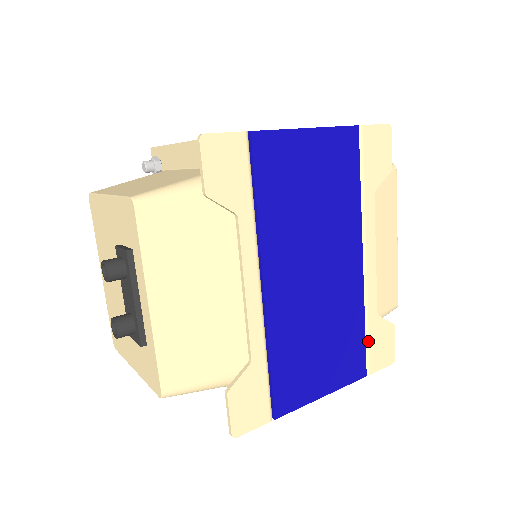
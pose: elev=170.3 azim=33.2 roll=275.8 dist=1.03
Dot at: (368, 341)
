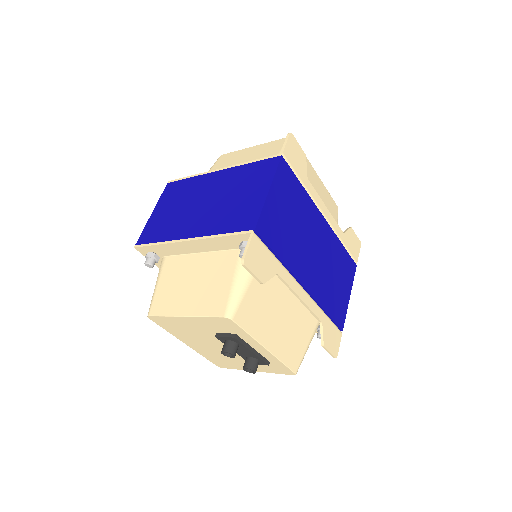
Dot at: (348, 250)
